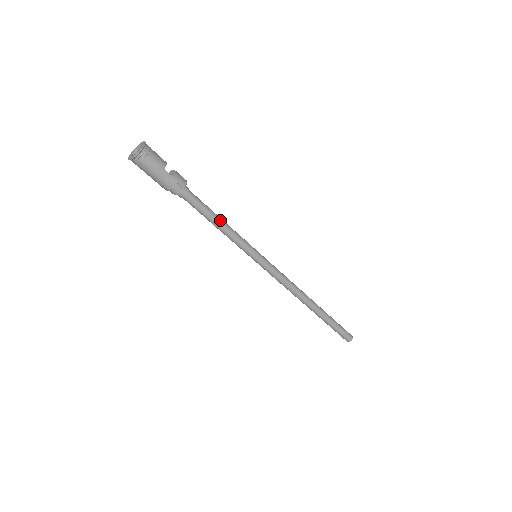
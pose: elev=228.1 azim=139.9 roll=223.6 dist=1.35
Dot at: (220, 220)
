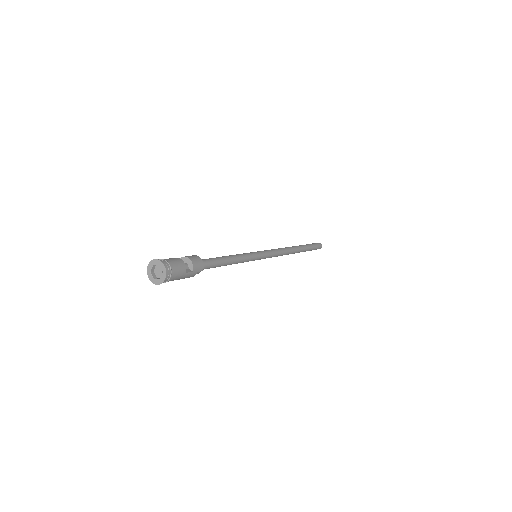
Dot at: (230, 261)
